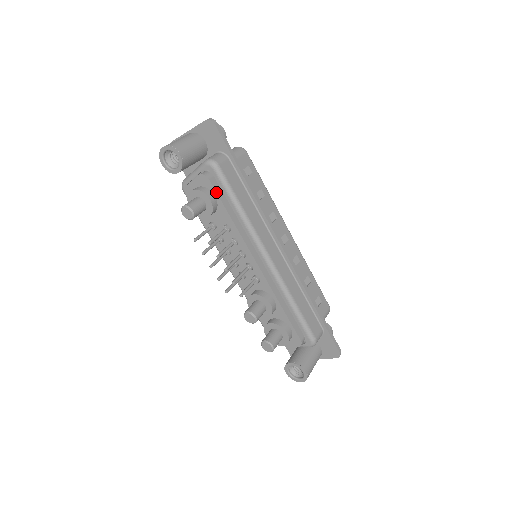
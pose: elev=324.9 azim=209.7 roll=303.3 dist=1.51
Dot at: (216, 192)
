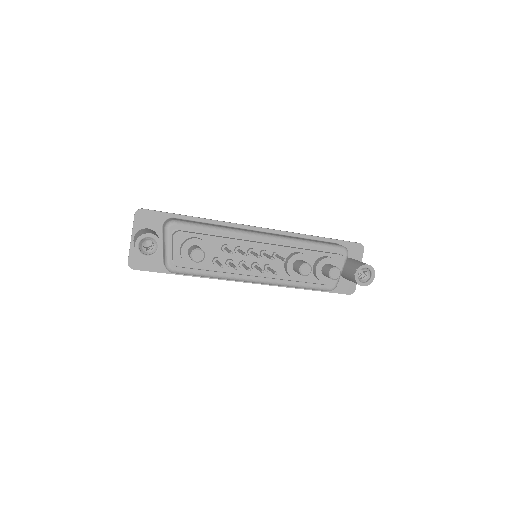
Dot at: (194, 233)
